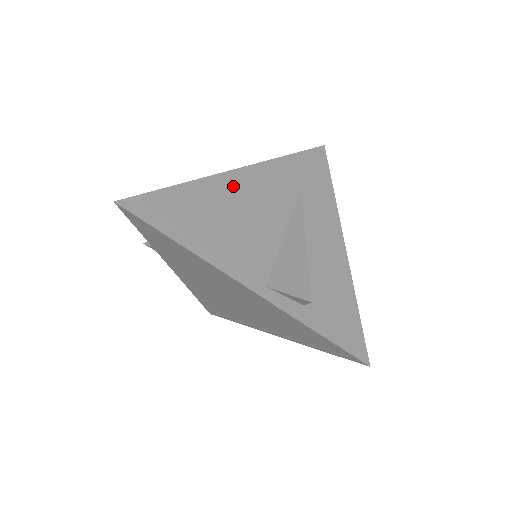
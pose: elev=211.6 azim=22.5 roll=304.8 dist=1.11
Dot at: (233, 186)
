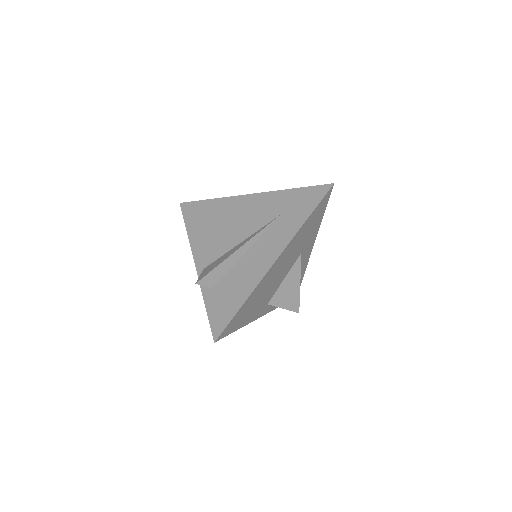
Dot at: (238, 205)
